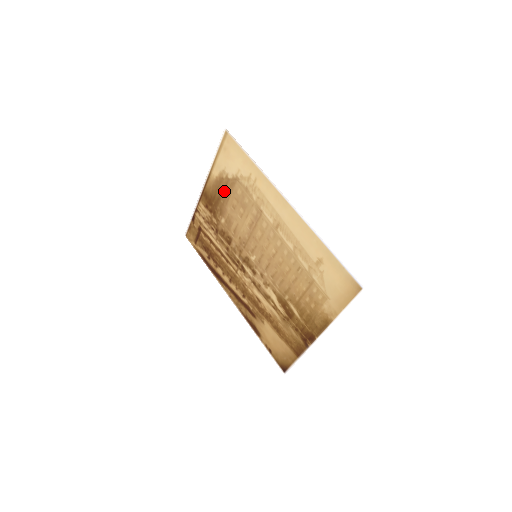
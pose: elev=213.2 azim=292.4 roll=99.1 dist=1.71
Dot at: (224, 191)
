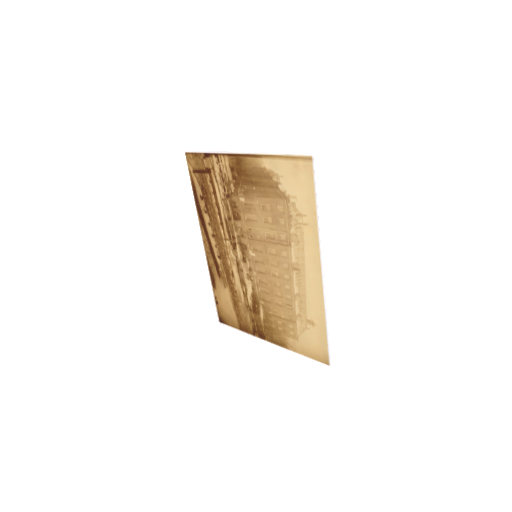
Dot at: (264, 187)
